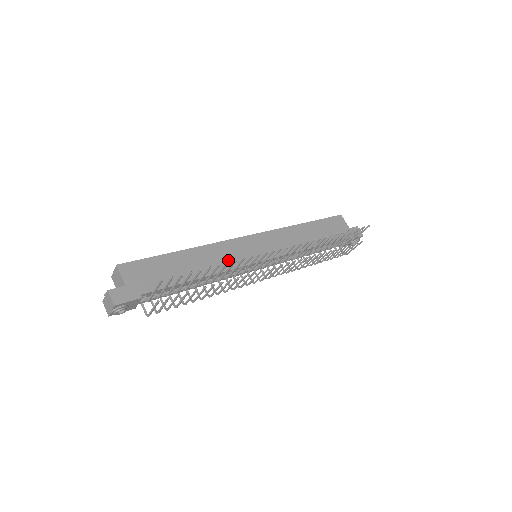
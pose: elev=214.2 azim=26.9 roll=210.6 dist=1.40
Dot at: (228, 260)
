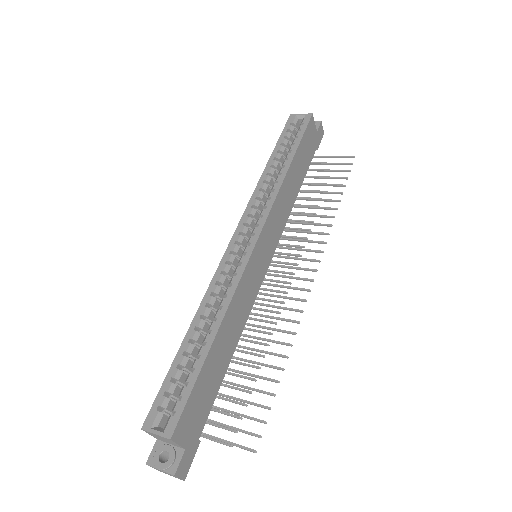
Dot at: (247, 302)
